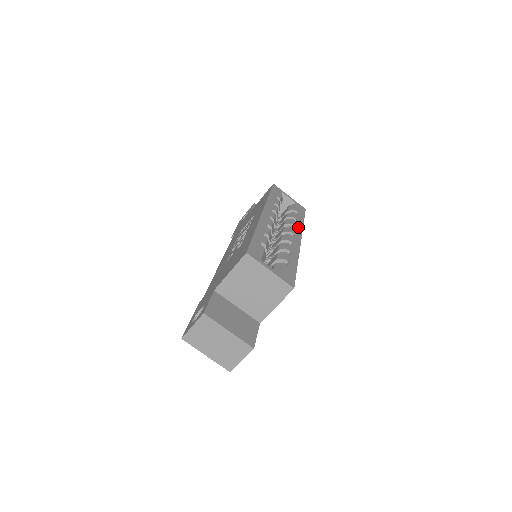
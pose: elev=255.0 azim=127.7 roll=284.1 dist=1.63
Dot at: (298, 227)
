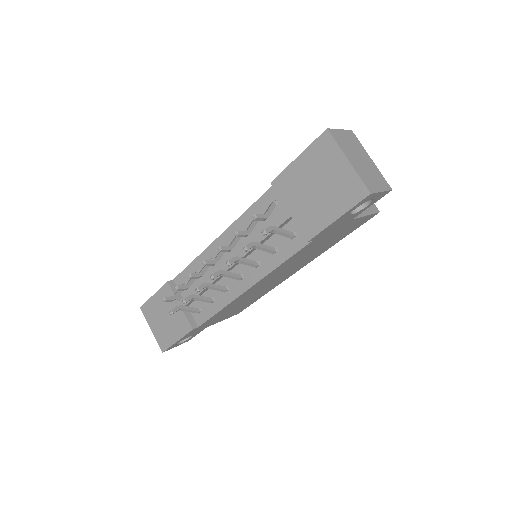
Dot at: occluded
